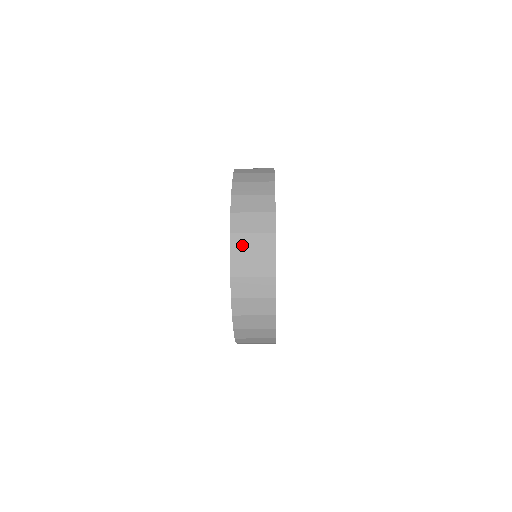
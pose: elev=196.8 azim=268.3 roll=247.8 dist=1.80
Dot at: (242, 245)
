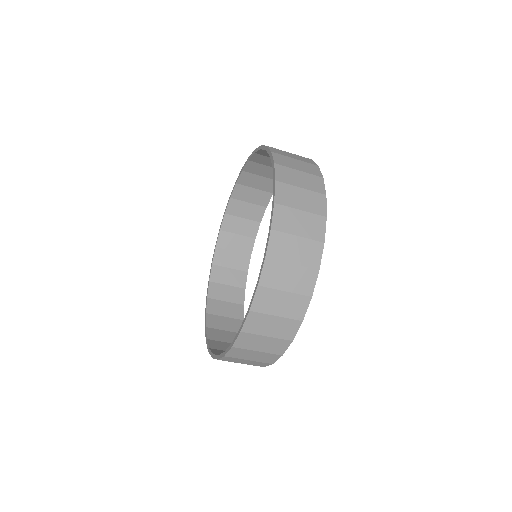
Dot at: (282, 248)
